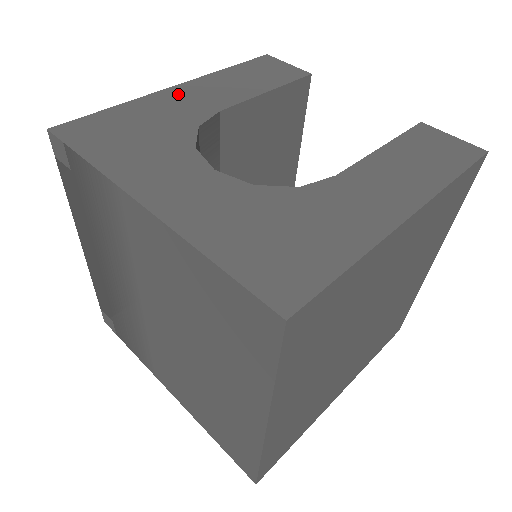
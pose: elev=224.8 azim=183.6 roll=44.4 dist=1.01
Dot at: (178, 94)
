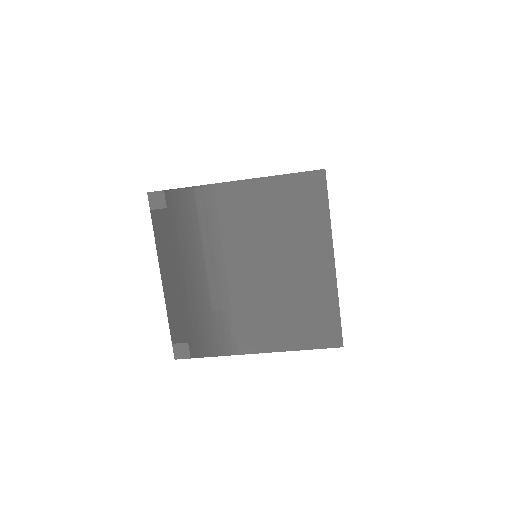
Dot at: occluded
